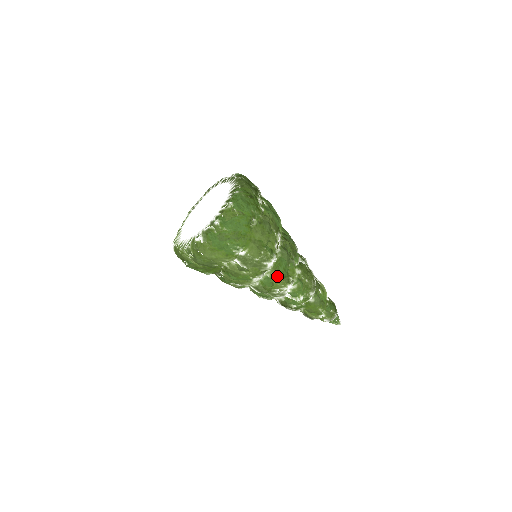
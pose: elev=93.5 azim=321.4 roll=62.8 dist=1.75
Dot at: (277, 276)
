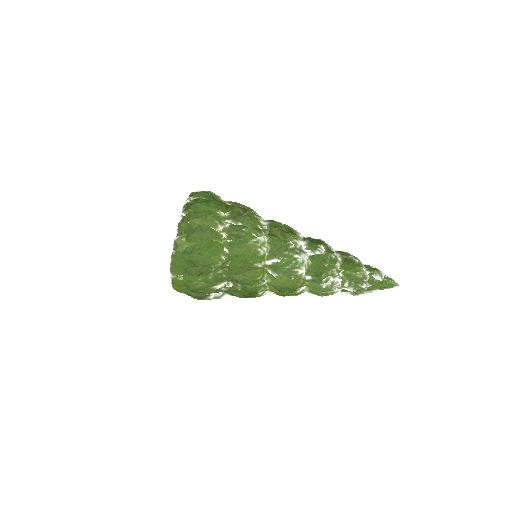
Dot at: (278, 230)
